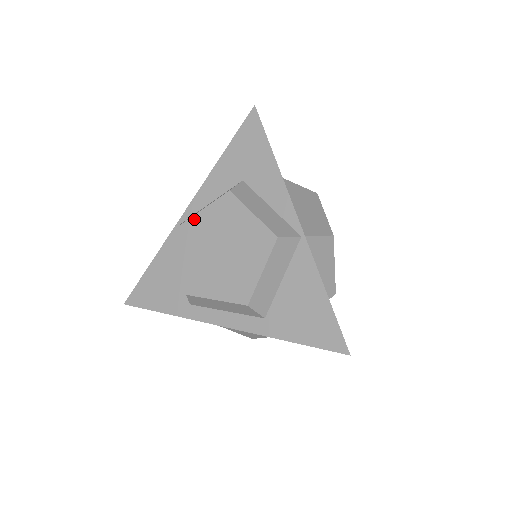
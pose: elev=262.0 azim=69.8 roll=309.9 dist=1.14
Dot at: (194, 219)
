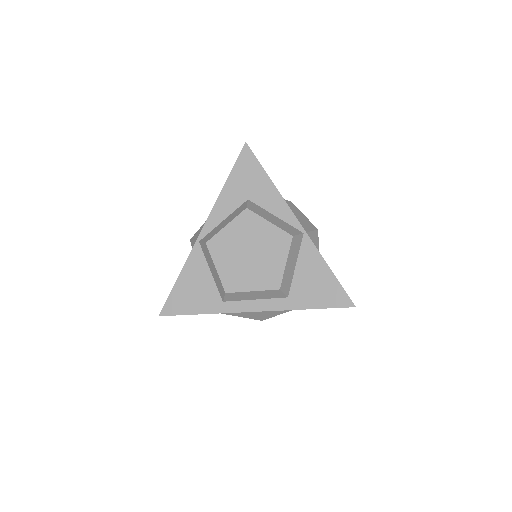
Dot at: (220, 234)
